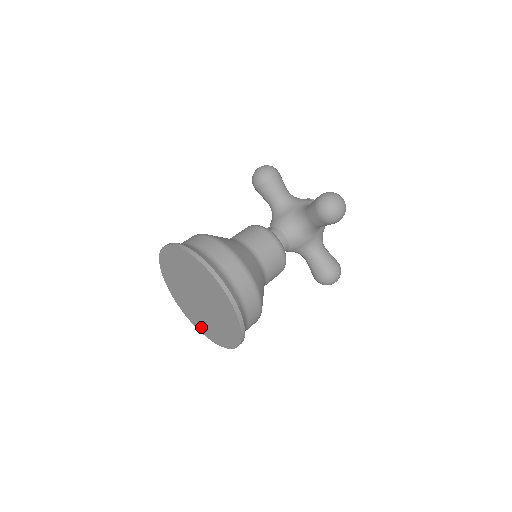
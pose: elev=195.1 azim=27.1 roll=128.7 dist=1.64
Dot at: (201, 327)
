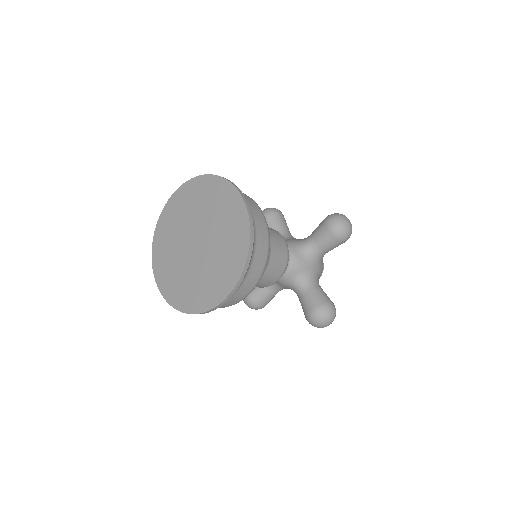
Dot at: (180, 297)
